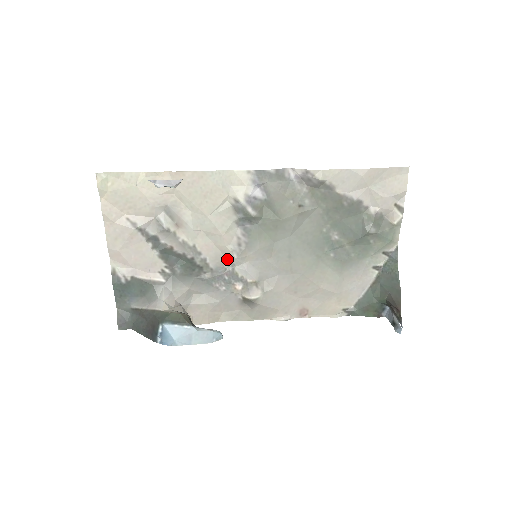
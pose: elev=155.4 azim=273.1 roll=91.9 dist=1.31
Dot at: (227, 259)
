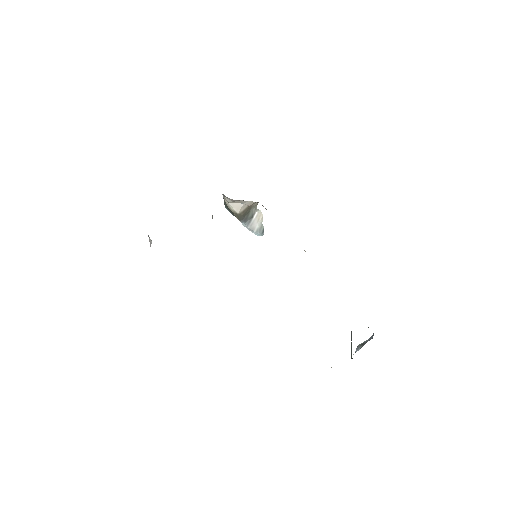
Dot at: occluded
